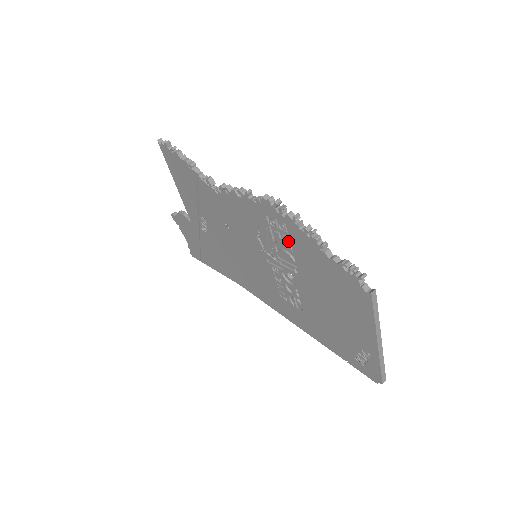
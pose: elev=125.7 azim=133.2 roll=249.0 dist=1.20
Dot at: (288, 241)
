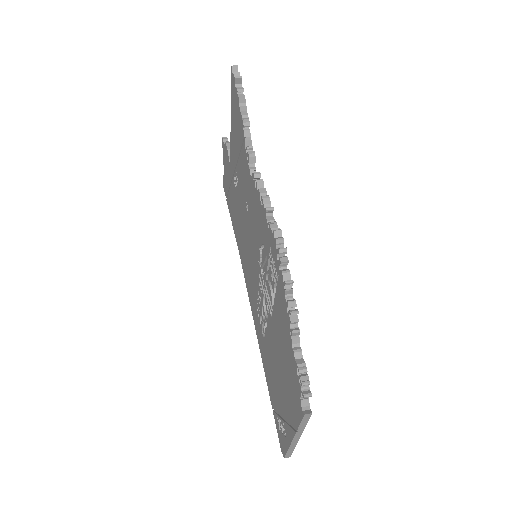
Dot at: (276, 286)
